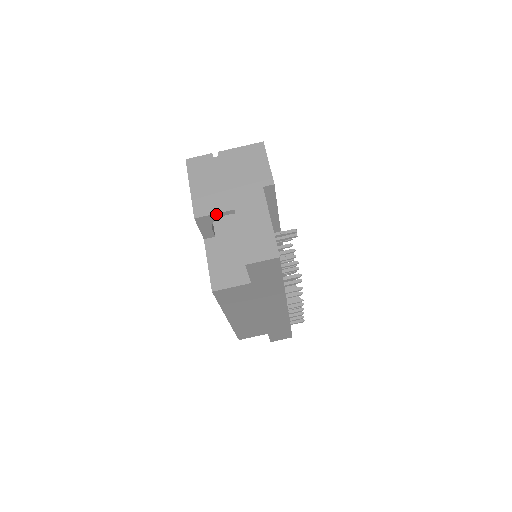
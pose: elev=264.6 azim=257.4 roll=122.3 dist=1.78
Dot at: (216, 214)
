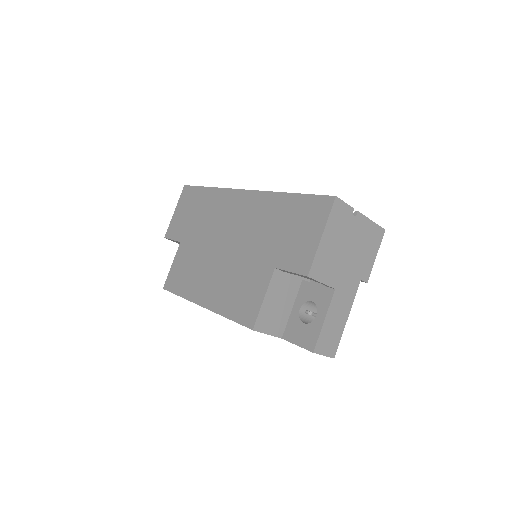
Dot at: (322, 283)
